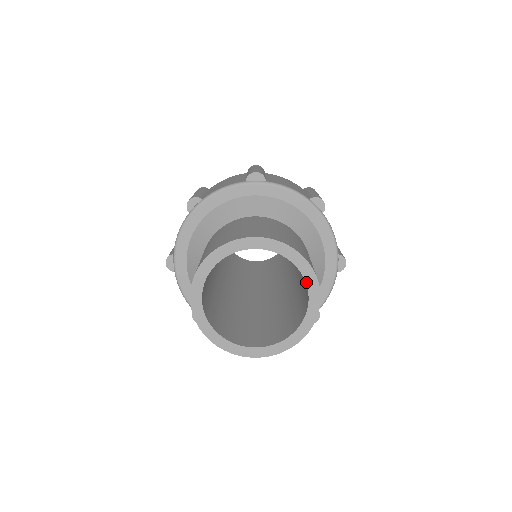
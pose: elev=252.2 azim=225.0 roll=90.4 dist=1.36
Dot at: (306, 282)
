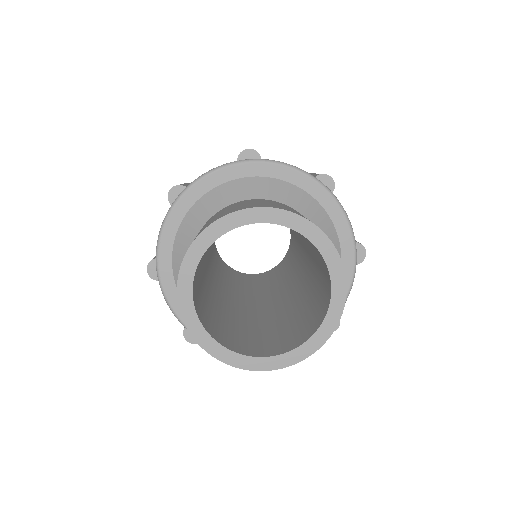
Dot at: (327, 314)
